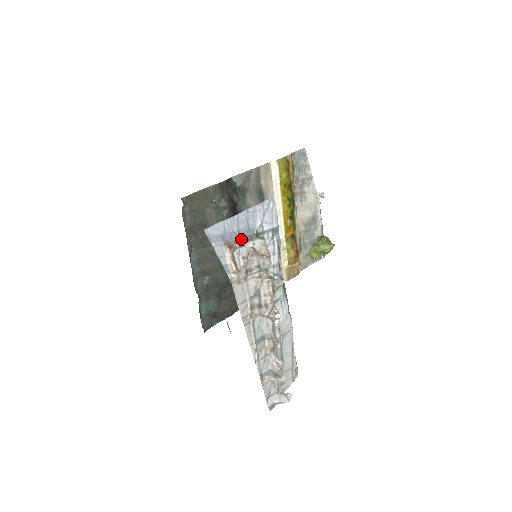
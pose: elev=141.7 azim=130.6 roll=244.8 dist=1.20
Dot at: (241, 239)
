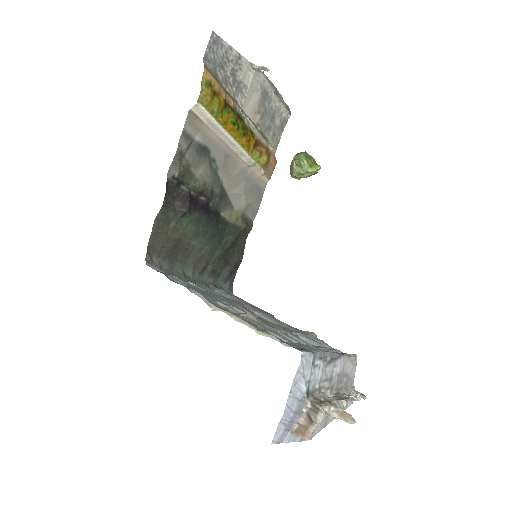
Dot at: (301, 416)
